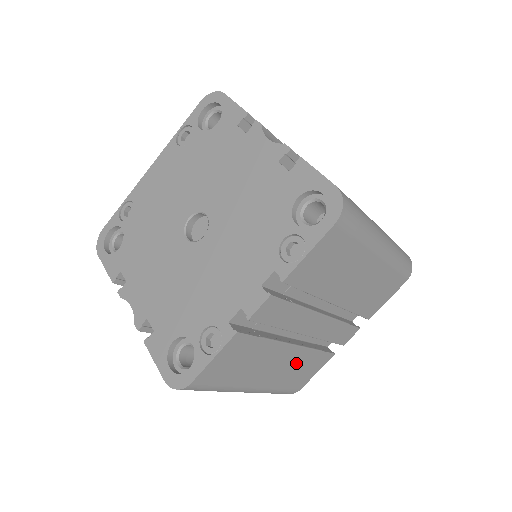
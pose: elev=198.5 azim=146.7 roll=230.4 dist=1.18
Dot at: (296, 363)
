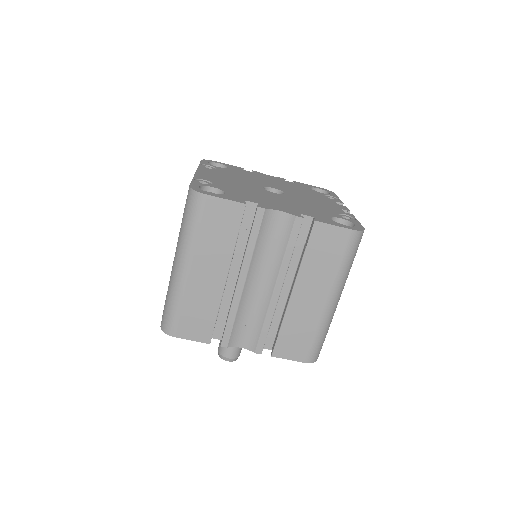
Dot at: occluded
